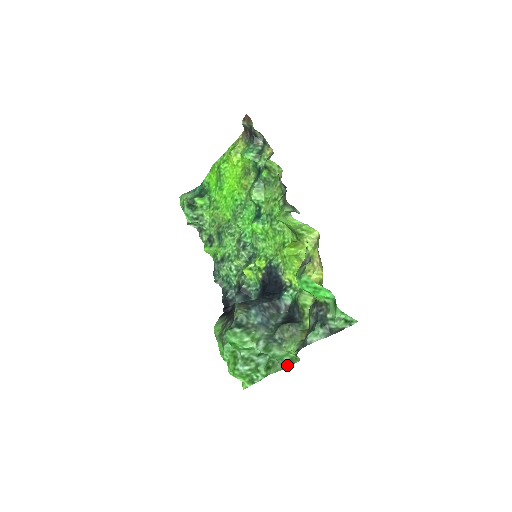
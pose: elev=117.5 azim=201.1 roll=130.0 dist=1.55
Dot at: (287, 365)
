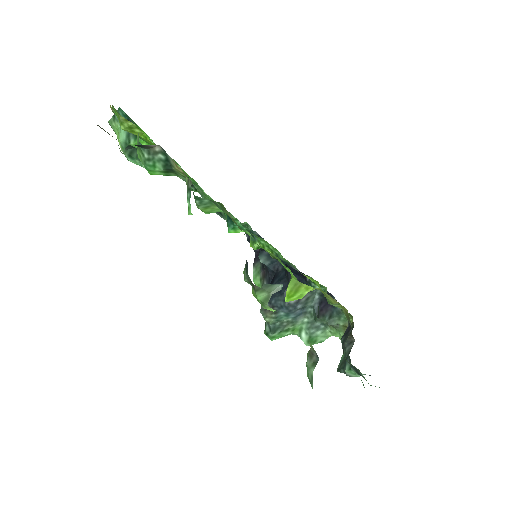
Dot at: occluded
